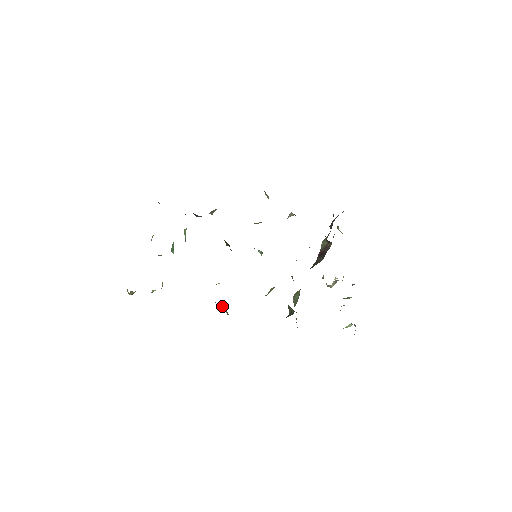
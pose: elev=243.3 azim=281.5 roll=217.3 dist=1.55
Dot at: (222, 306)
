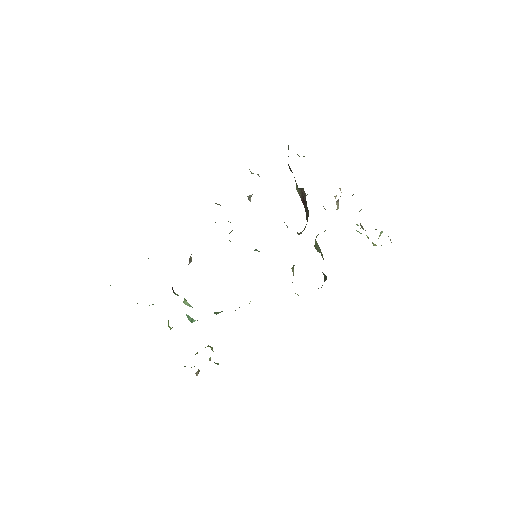
Dot at: occluded
